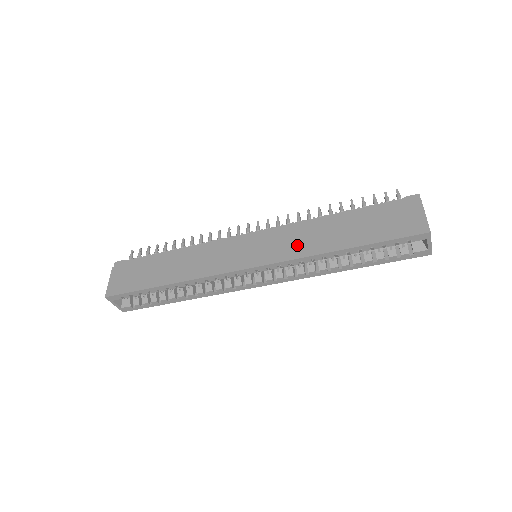
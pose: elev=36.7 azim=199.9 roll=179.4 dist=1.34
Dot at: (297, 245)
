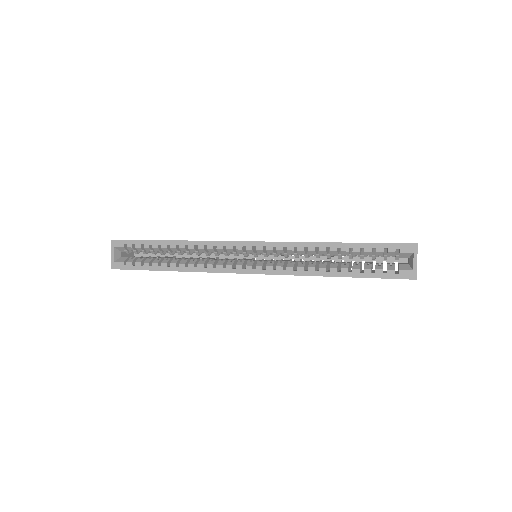
Dot at: occluded
